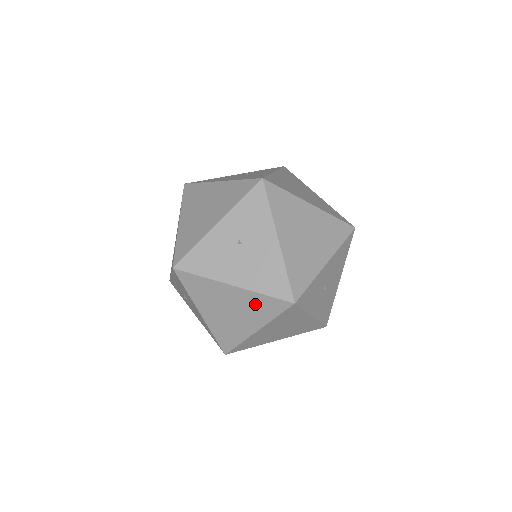
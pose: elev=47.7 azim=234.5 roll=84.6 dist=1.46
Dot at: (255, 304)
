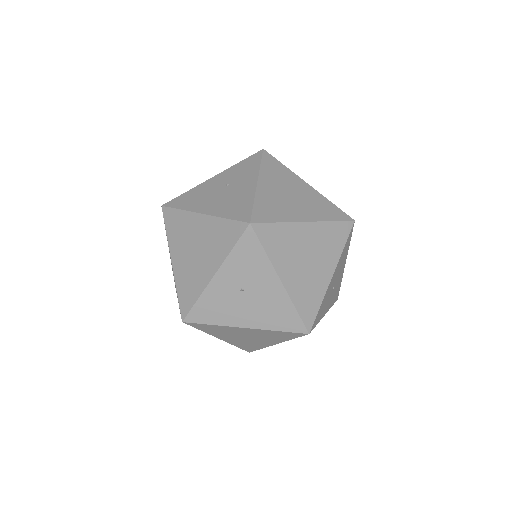
Dot at: (270, 335)
